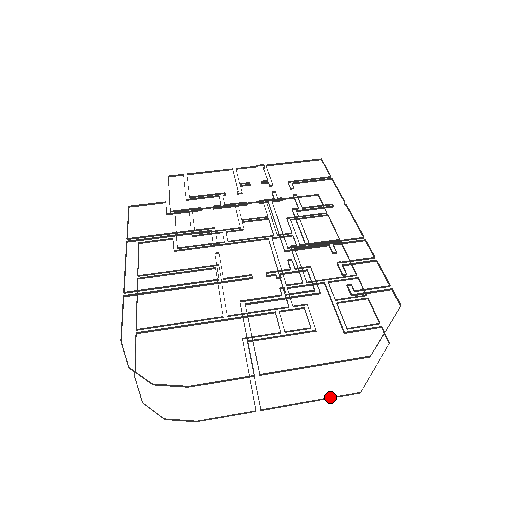
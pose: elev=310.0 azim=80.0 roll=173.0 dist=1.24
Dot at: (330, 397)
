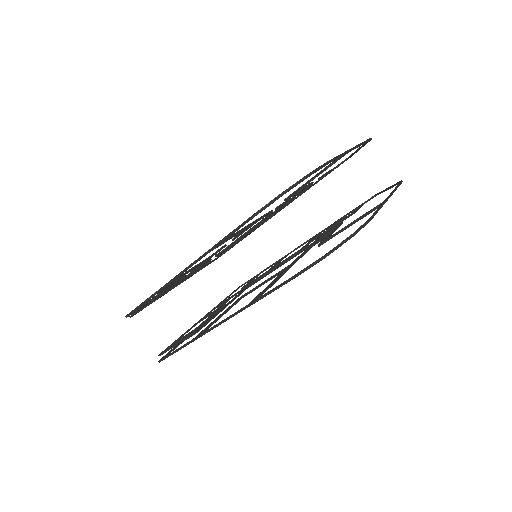
Dot at: (396, 186)
